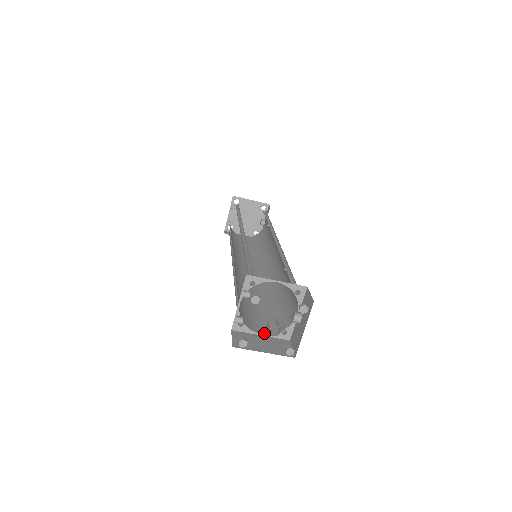
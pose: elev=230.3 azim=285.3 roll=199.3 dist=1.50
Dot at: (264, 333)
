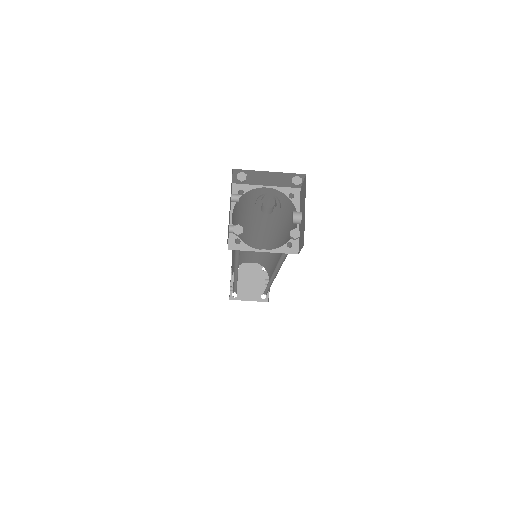
Dot at: (266, 250)
